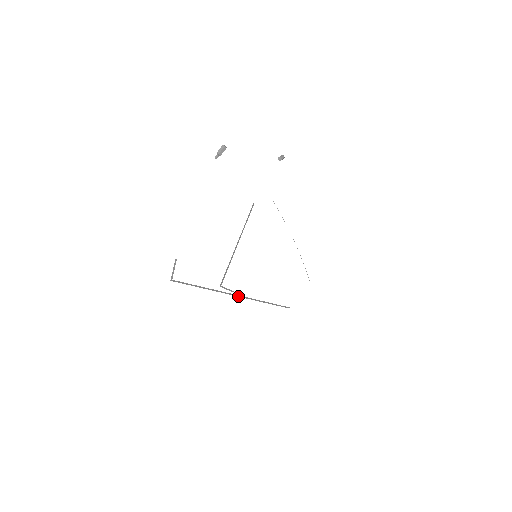
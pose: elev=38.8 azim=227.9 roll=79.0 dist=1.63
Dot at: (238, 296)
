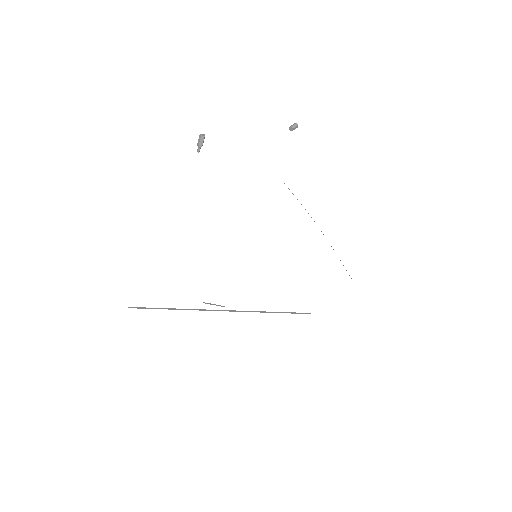
Dot at: occluded
